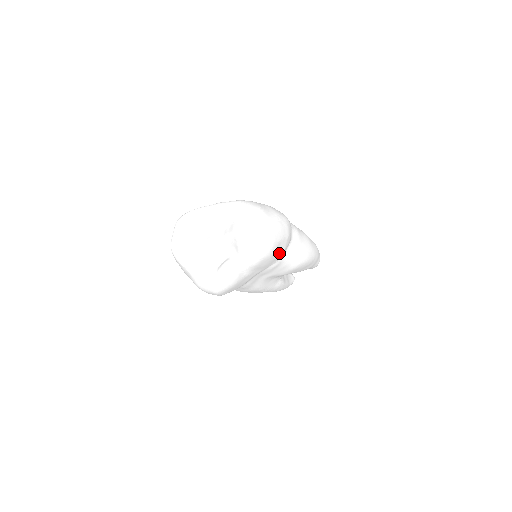
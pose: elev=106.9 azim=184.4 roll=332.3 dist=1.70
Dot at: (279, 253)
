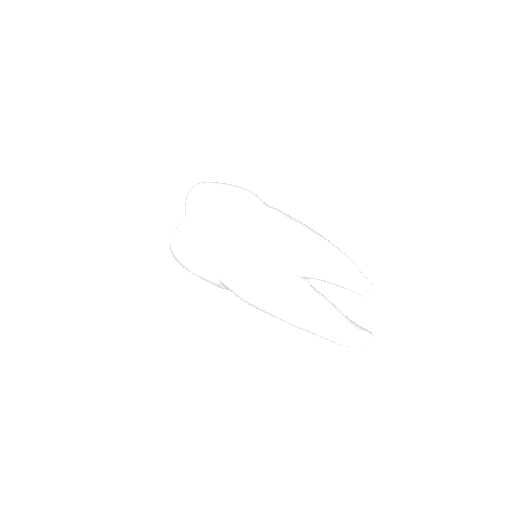
Dot at: (221, 210)
